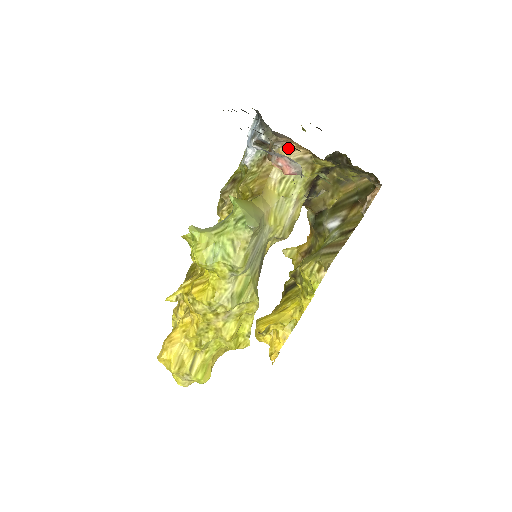
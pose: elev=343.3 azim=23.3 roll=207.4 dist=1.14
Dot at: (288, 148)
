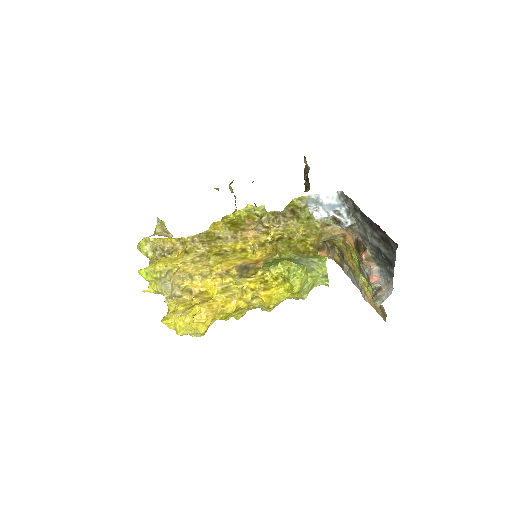
Dot at: (341, 231)
